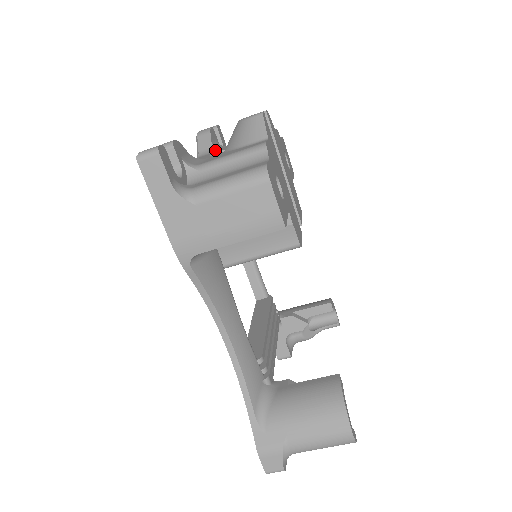
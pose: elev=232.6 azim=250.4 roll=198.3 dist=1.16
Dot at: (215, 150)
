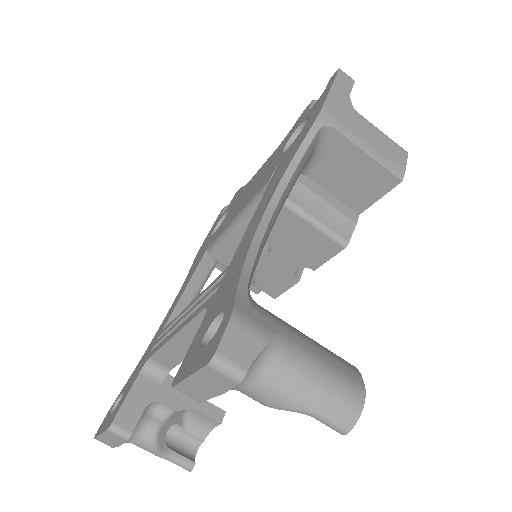
Dot at: occluded
